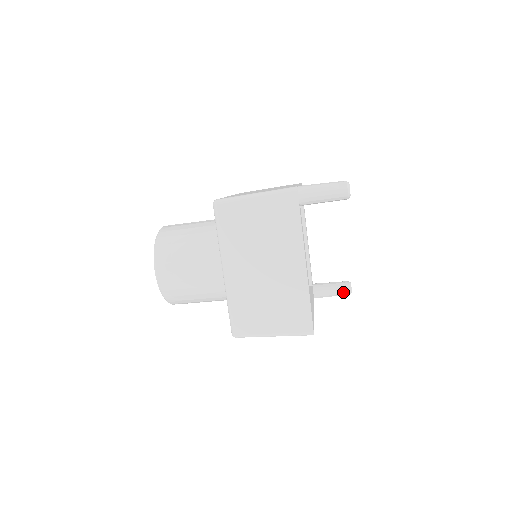
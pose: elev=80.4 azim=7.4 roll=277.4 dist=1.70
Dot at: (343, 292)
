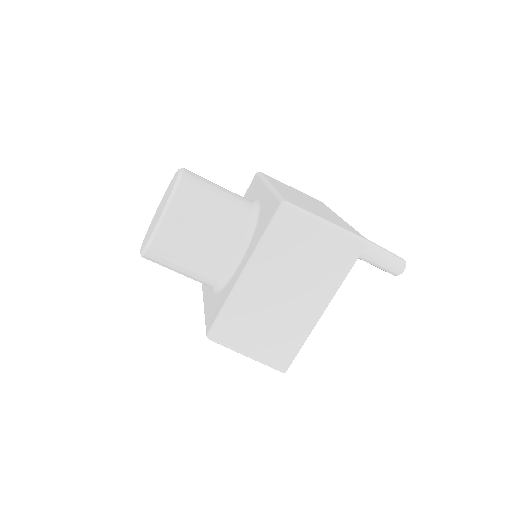
Dot at: occluded
